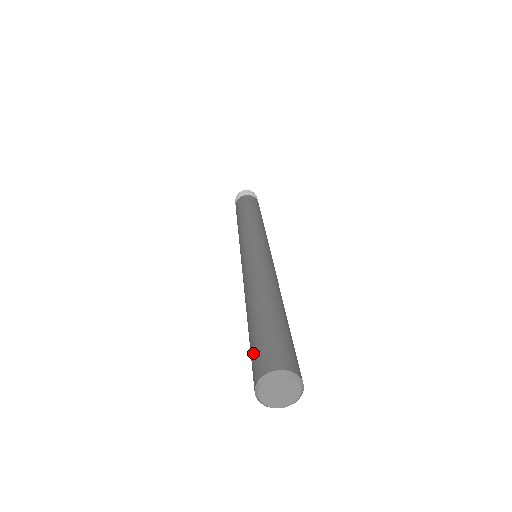
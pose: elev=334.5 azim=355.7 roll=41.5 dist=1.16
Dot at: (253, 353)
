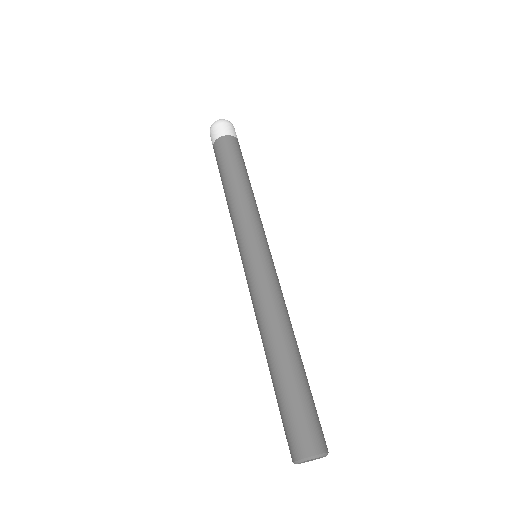
Dot at: occluded
